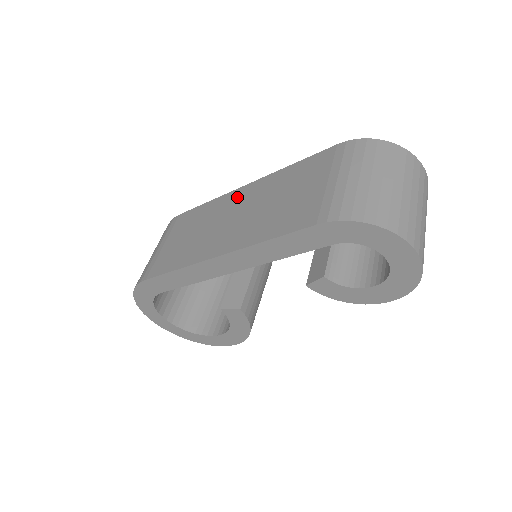
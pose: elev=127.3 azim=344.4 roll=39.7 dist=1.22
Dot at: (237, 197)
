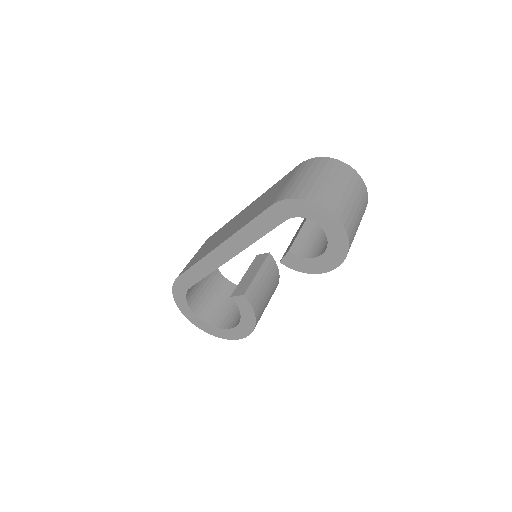
Dot at: (241, 213)
